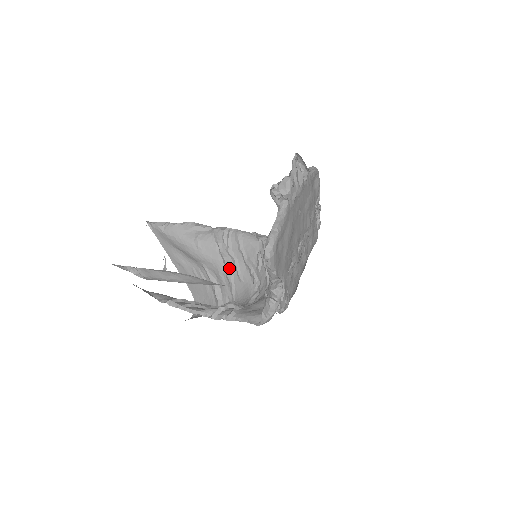
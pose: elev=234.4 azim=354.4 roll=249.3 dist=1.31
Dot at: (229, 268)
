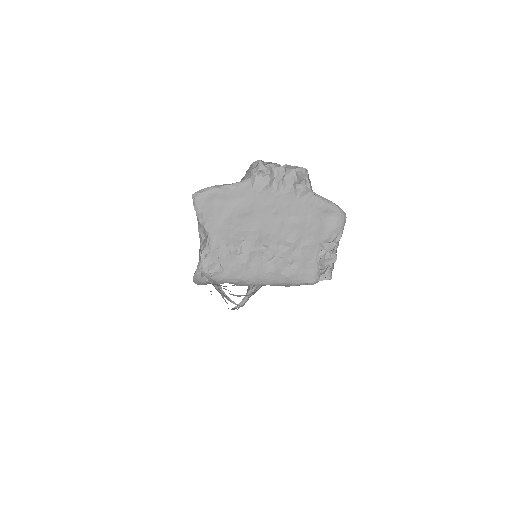
Dot at: occluded
